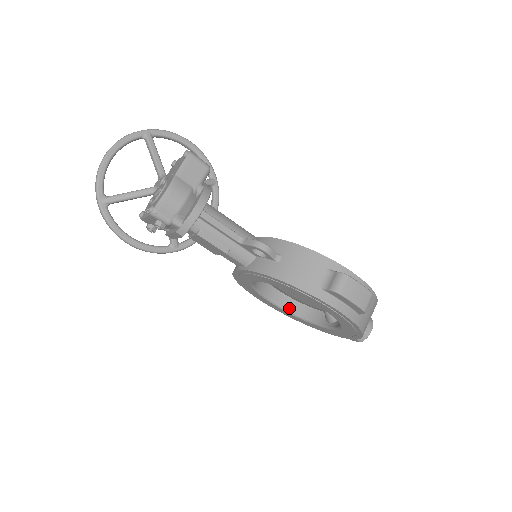
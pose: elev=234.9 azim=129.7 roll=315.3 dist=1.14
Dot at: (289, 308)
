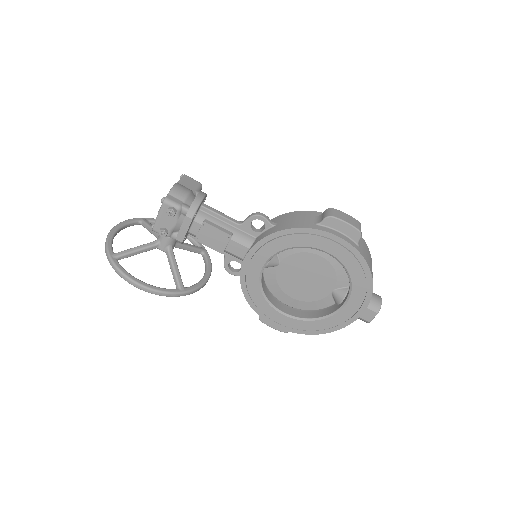
Dot at: (301, 316)
